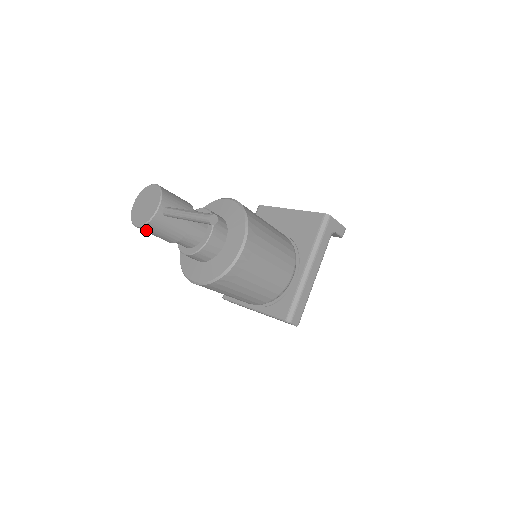
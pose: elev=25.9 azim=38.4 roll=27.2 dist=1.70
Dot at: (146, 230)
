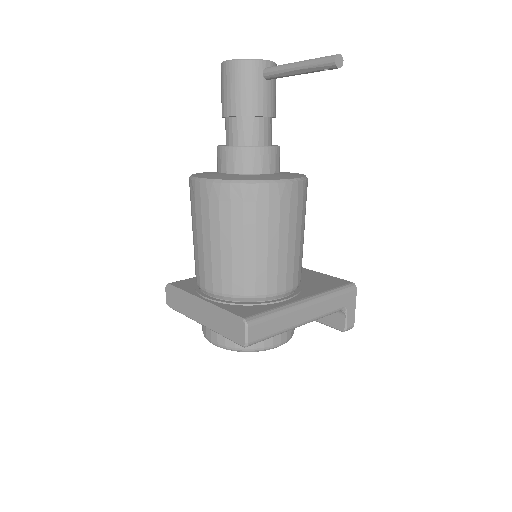
Dot at: (231, 71)
